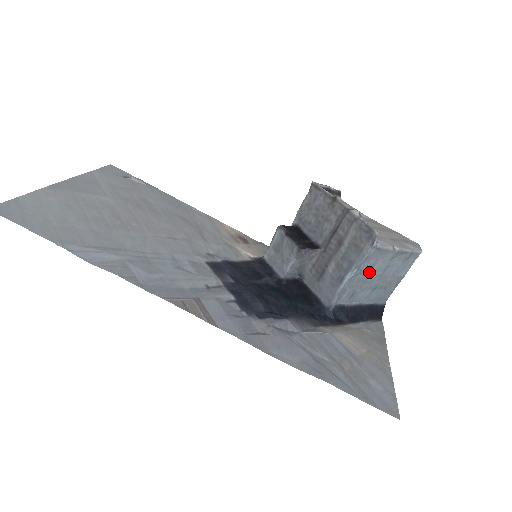
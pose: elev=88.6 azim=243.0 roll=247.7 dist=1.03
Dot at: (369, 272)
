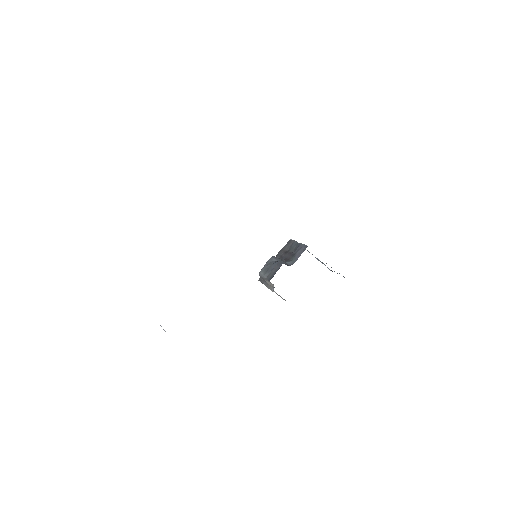
Dot at: occluded
